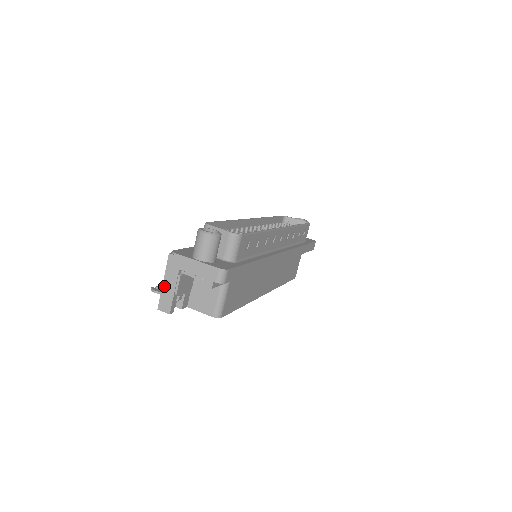
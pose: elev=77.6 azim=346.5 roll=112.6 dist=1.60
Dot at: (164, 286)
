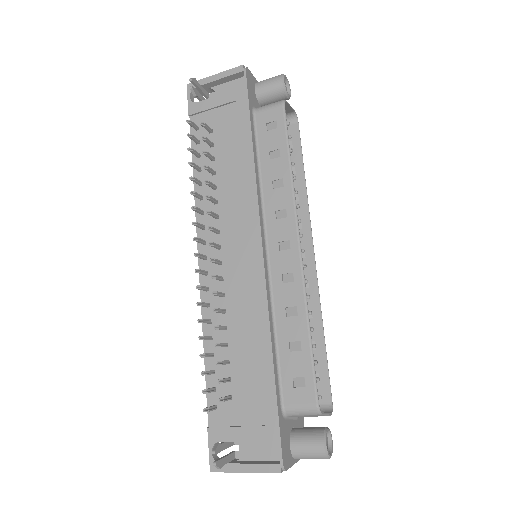
Dot at: (241, 472)
